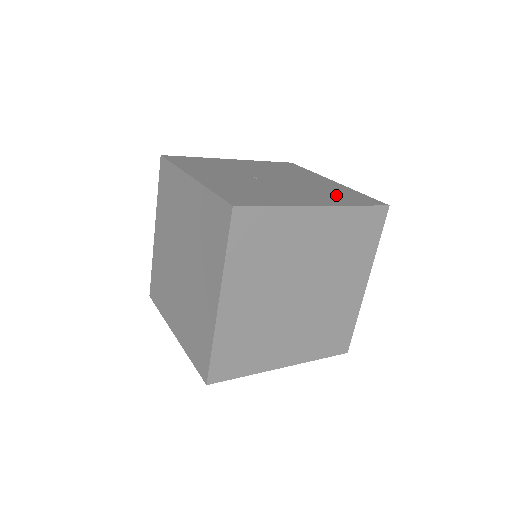
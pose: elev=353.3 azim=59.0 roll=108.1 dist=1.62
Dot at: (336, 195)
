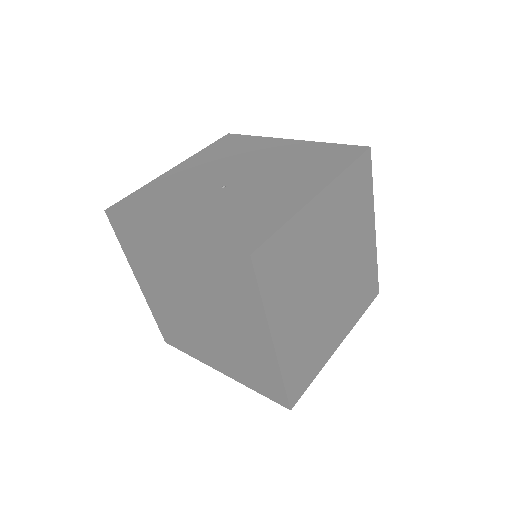
Dot at: (315, 163)
